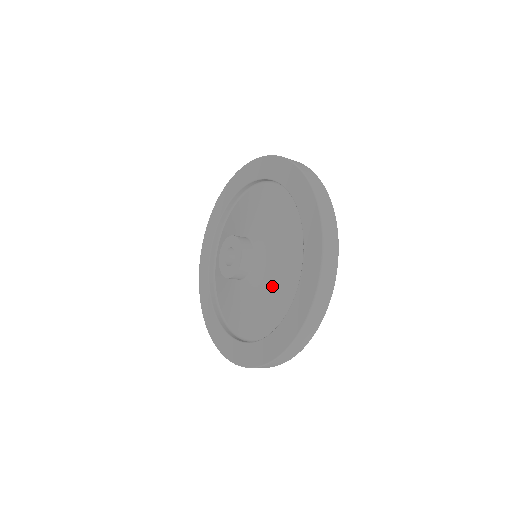
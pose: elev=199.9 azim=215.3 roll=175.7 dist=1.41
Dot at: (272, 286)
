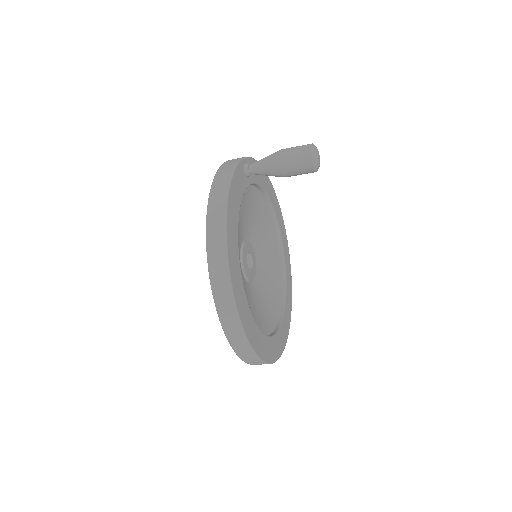
Dot at: occluded
